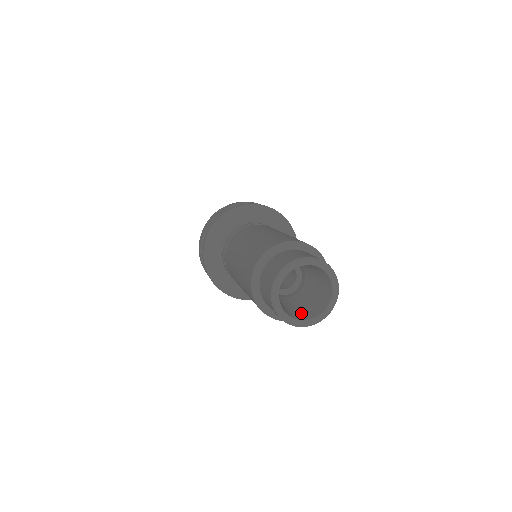
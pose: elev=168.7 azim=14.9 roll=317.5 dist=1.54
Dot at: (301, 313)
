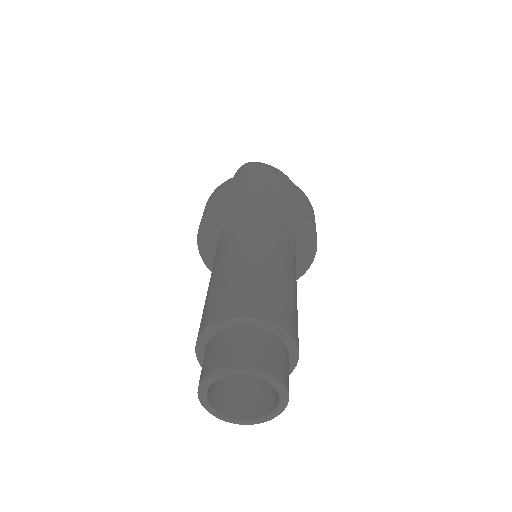
Dot at: (264, 400)
